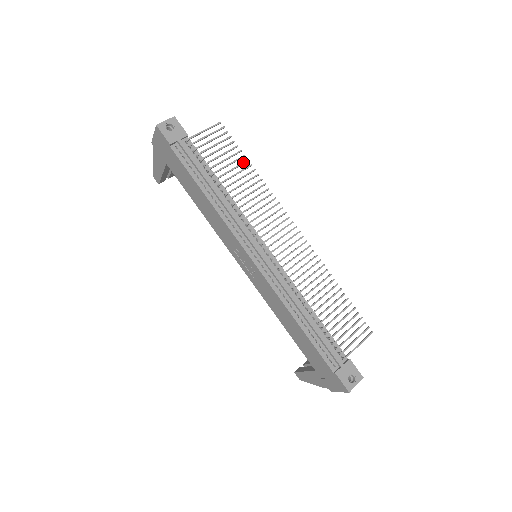
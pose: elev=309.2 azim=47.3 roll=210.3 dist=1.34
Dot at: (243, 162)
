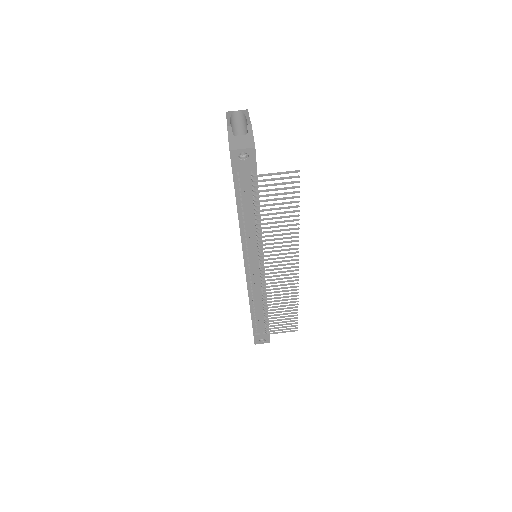
Dot at: (292, 211)
